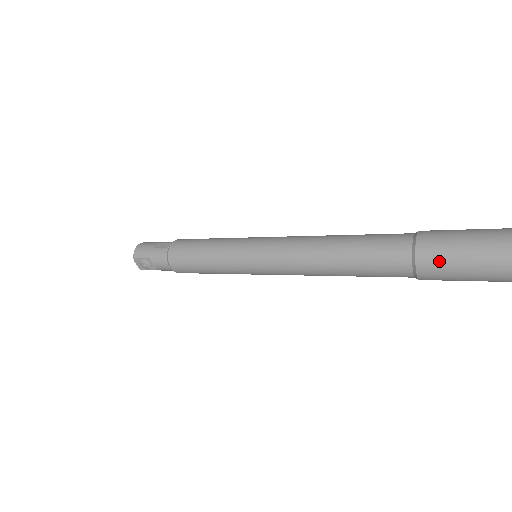
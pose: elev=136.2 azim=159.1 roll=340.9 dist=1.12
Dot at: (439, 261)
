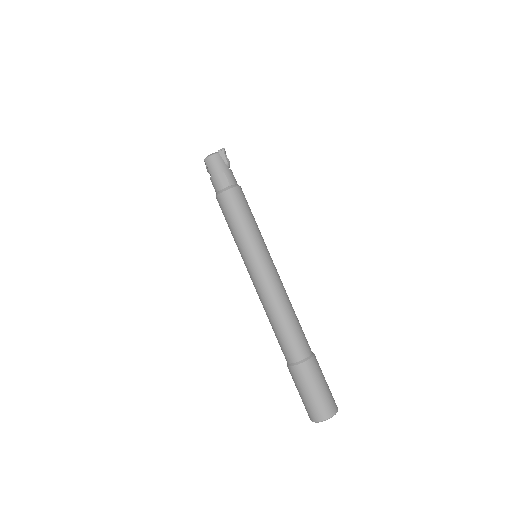
Dot at: (295, 378)
